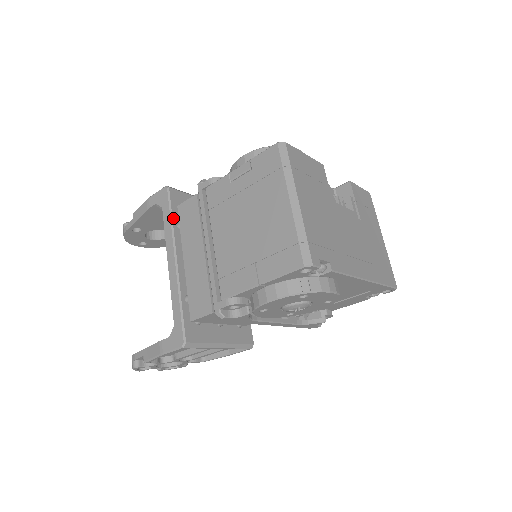
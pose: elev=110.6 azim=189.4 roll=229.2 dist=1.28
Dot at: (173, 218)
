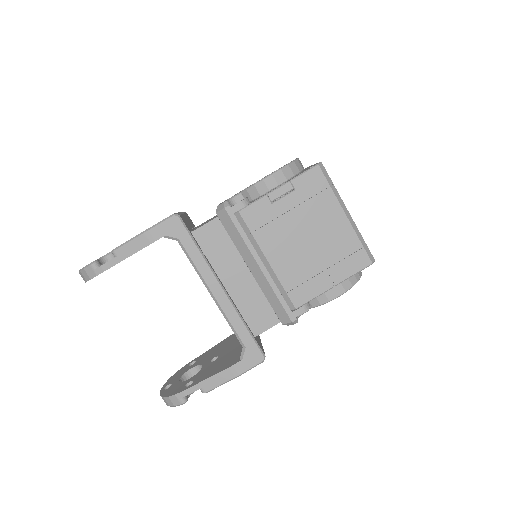
Dot at: (199, 247)
